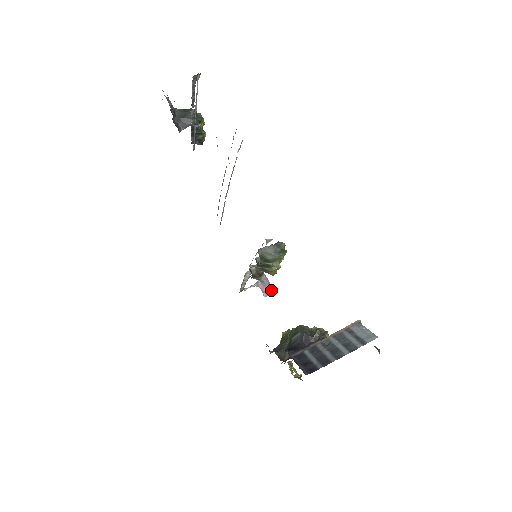
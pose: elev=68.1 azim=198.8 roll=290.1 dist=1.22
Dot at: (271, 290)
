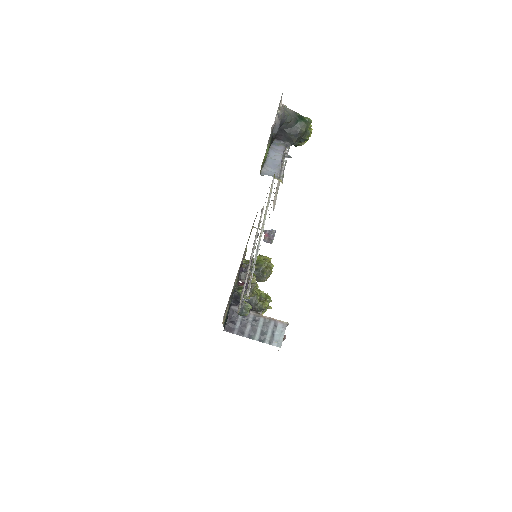
Dot at: (271, 242)
